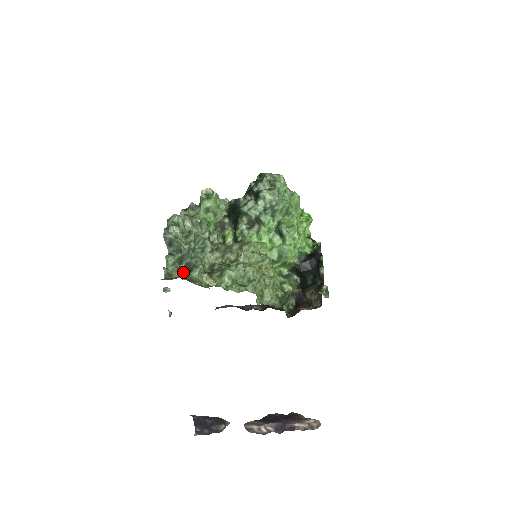
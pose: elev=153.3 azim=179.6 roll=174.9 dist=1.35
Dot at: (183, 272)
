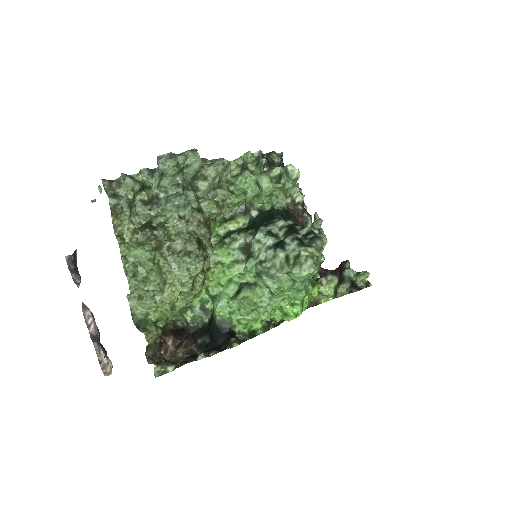
Dot at: (126, 199)
